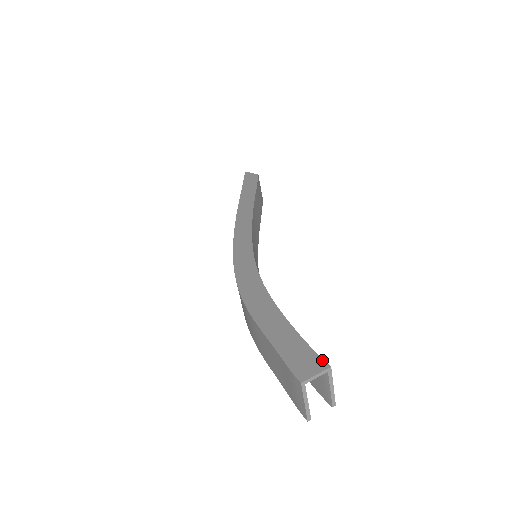
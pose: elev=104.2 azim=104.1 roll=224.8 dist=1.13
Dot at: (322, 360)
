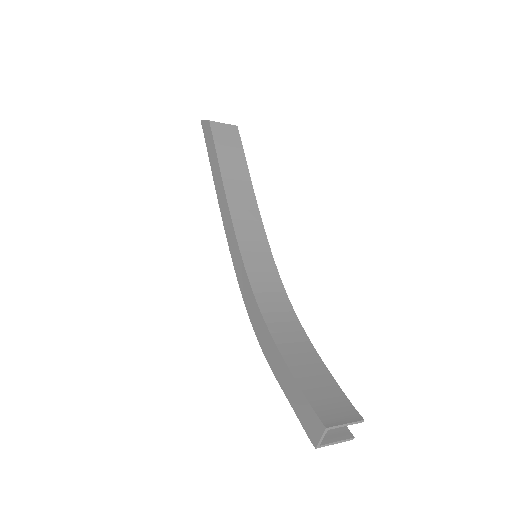
Dot at: (319, 421)
